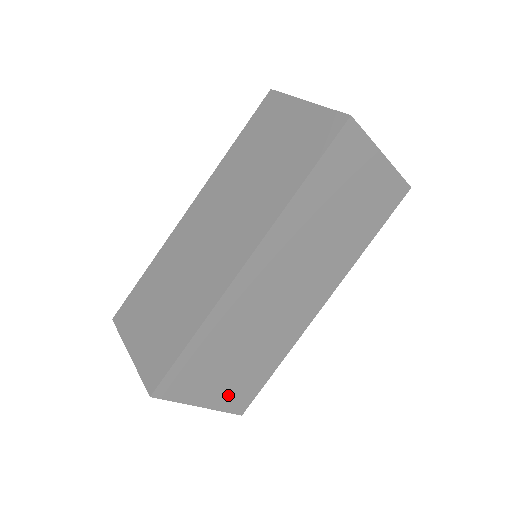
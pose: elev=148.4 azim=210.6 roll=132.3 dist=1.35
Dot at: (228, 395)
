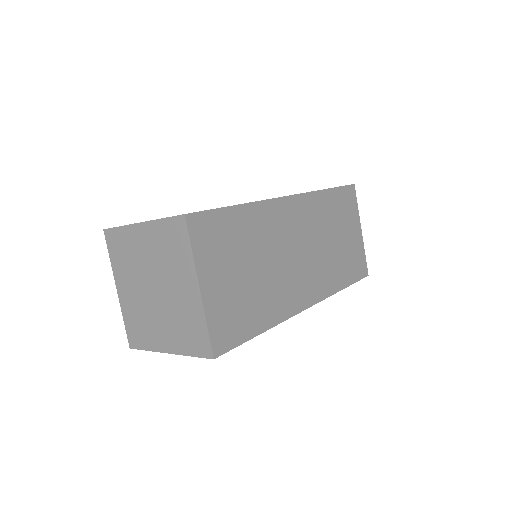
Dot at: (221, 308)
